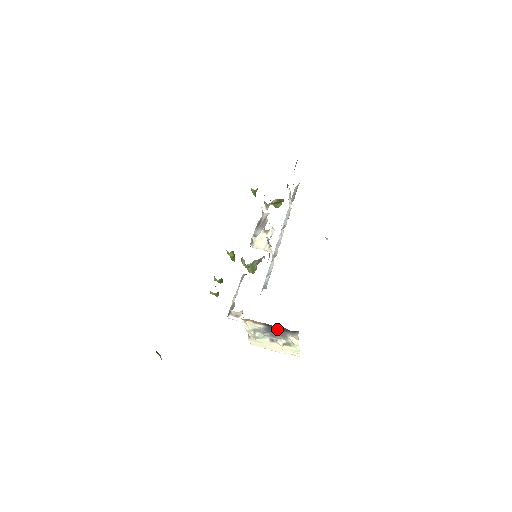
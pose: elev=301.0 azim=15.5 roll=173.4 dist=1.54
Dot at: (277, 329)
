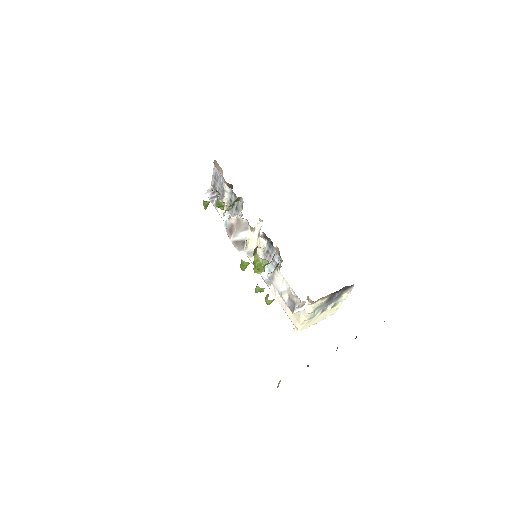
Dot at: (338, 293)
